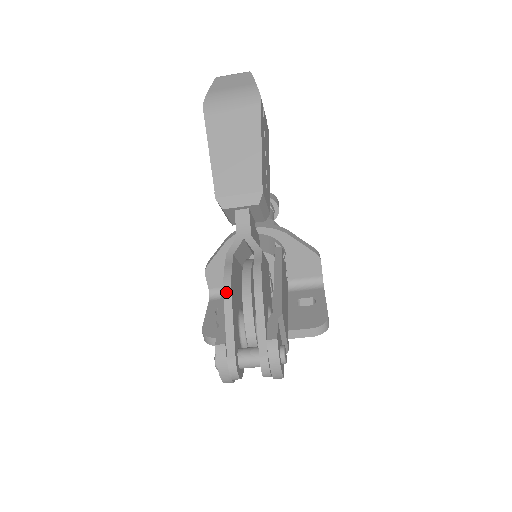
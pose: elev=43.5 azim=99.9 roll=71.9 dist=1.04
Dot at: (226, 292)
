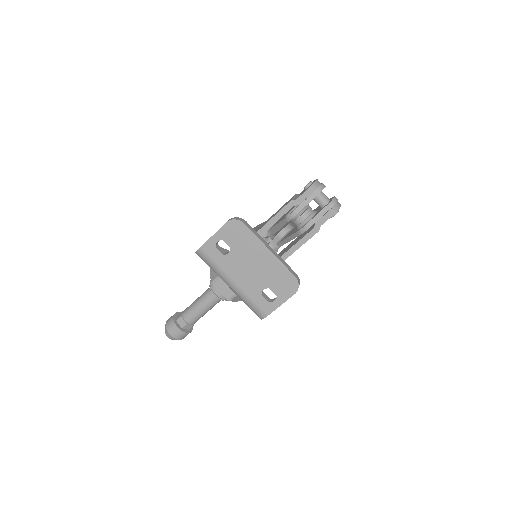
Dot at: occluded
